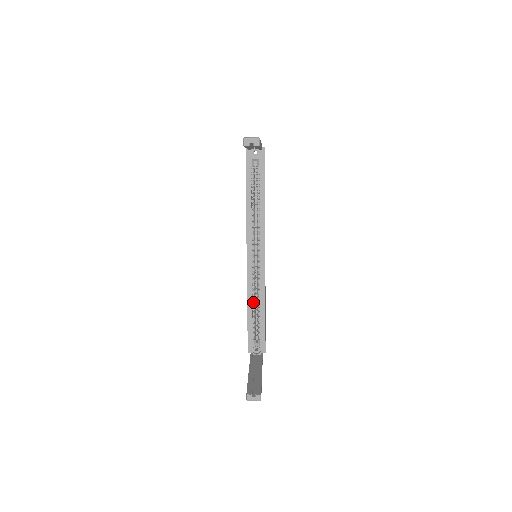
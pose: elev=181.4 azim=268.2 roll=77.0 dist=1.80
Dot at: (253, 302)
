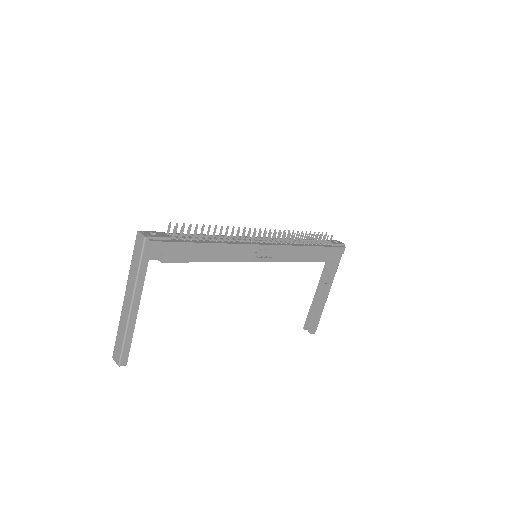
Dot at: occluded
